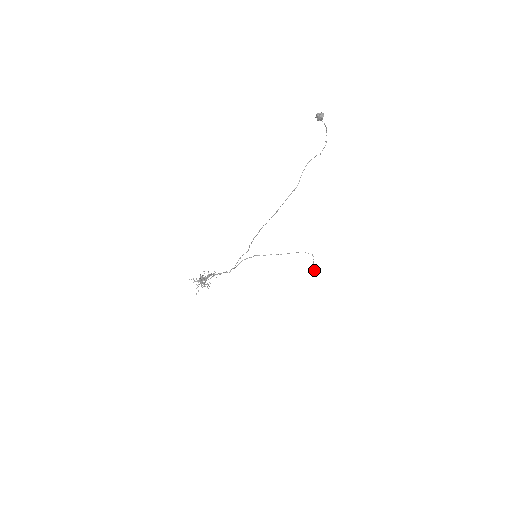
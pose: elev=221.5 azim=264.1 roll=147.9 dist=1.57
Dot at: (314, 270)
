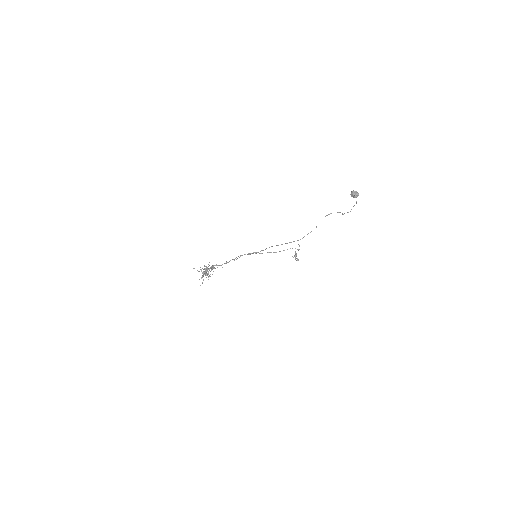
Dot at: (296, 255)
